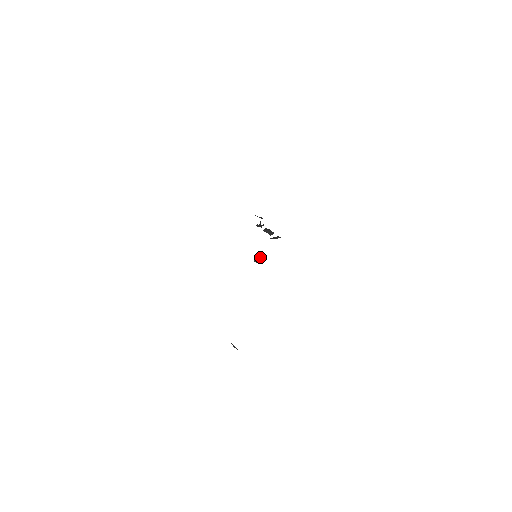
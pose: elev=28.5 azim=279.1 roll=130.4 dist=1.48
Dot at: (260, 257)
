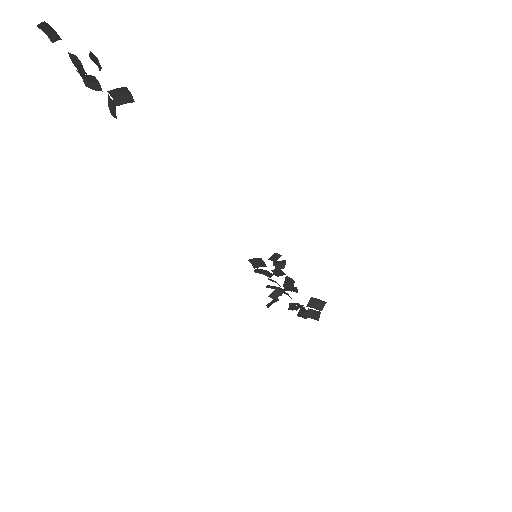
Dot at: (278, 290)
